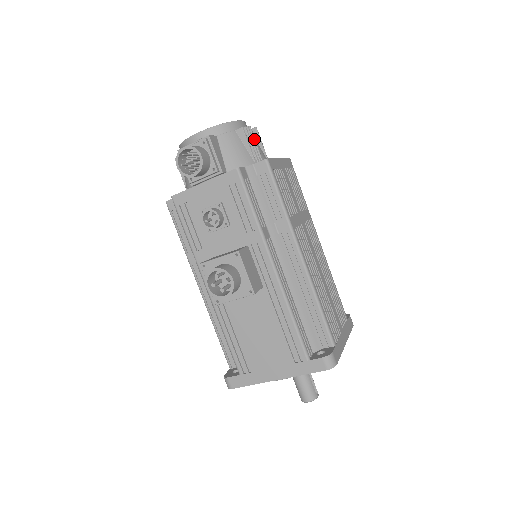
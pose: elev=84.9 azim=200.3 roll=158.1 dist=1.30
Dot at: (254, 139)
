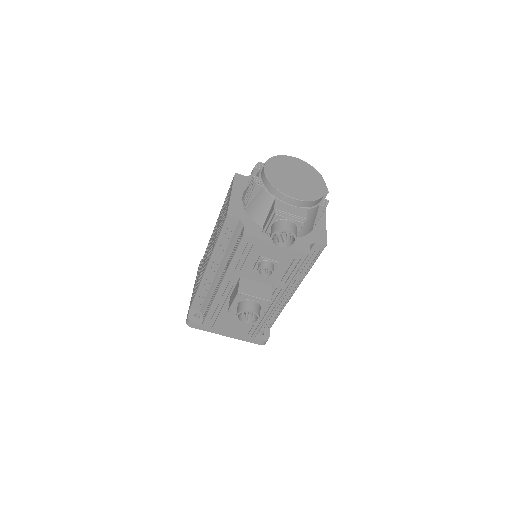
Dot at: occluded
